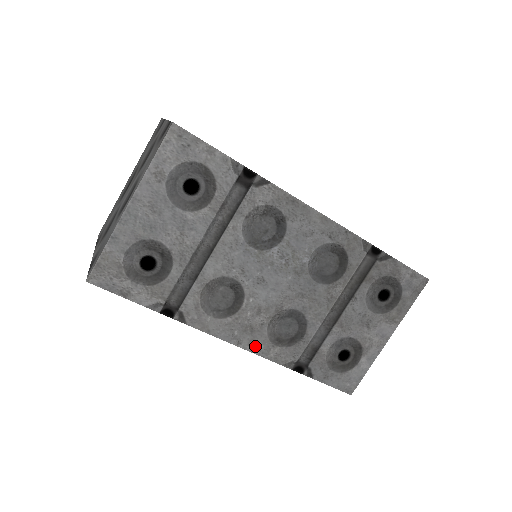
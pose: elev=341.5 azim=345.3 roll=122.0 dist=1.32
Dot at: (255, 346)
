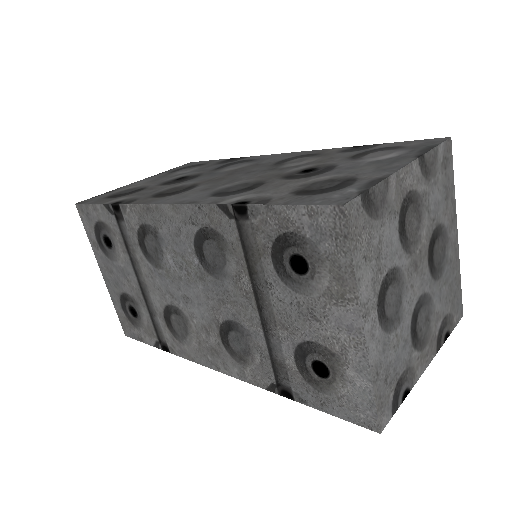
Dot at: (231, 370)
